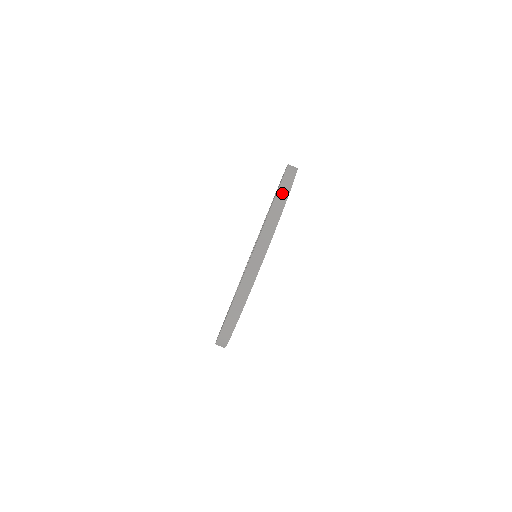
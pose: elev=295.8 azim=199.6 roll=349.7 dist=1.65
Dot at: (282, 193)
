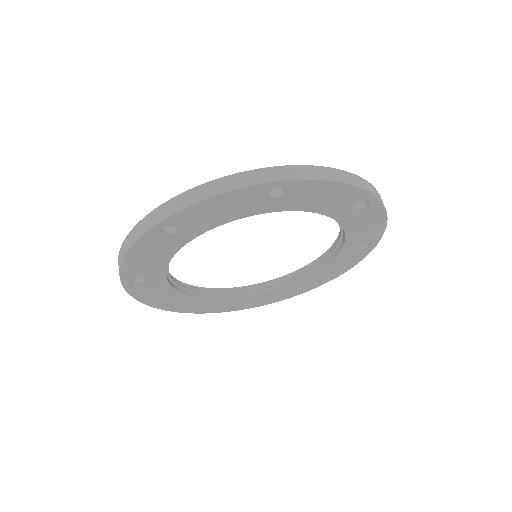
Dot at: (312, 170)
